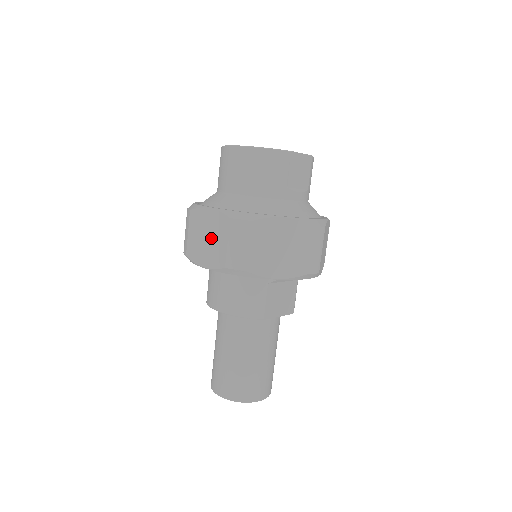
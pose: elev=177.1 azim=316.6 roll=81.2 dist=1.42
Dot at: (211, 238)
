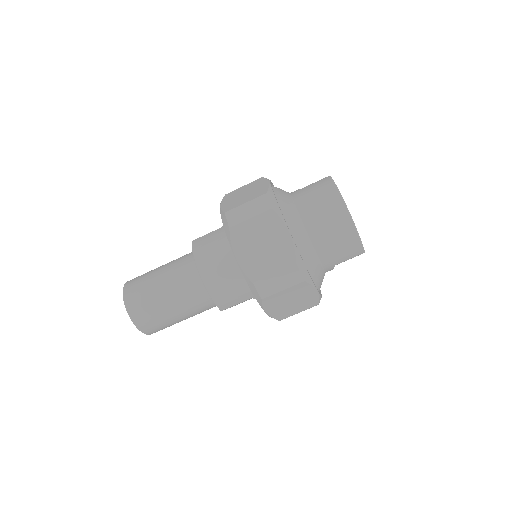
Dot at: (266, 251)
